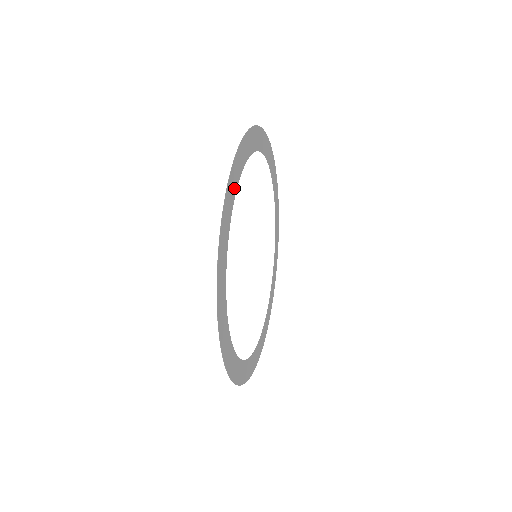
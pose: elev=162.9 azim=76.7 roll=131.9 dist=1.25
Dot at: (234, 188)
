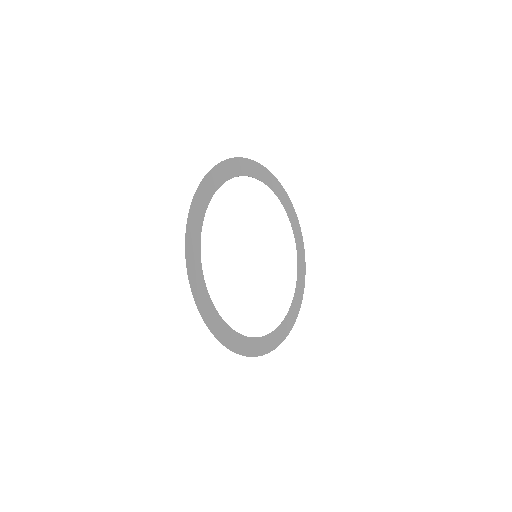
Dot at: (203, 208)
